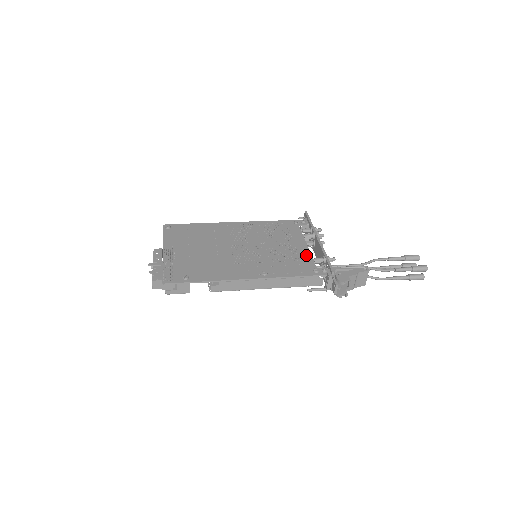
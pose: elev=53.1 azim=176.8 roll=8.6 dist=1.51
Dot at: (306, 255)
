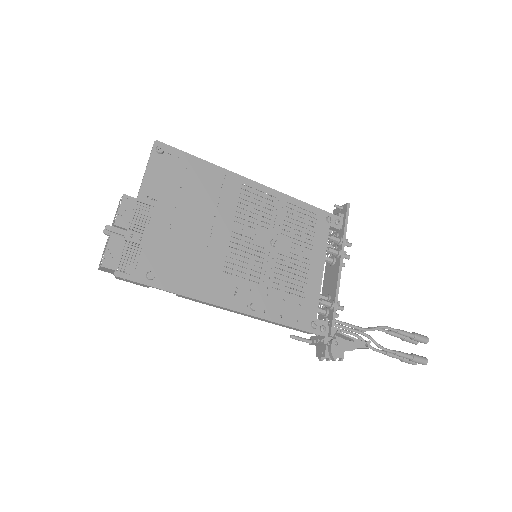
Dot at: (315, 290)
